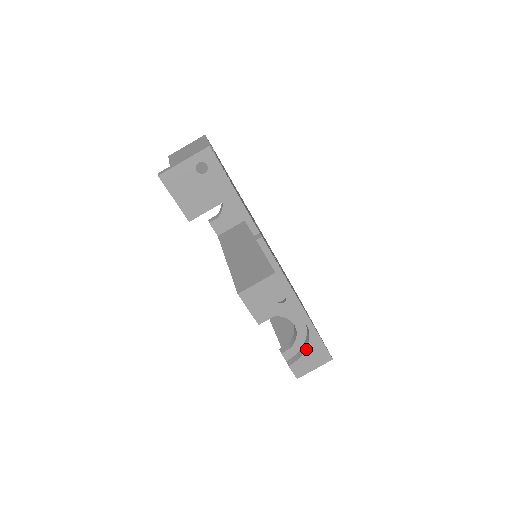
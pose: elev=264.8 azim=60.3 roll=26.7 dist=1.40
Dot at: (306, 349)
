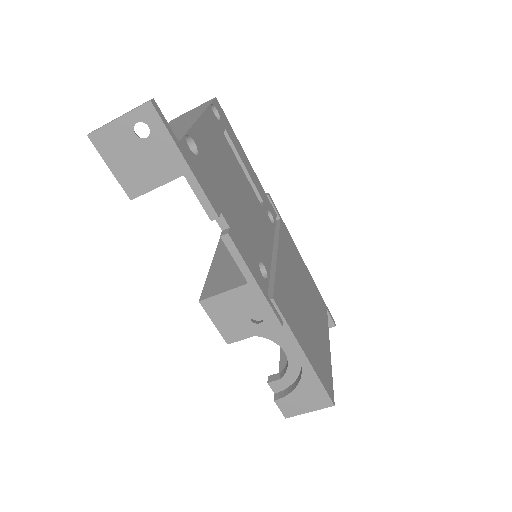
Dot at: (297, 385)
